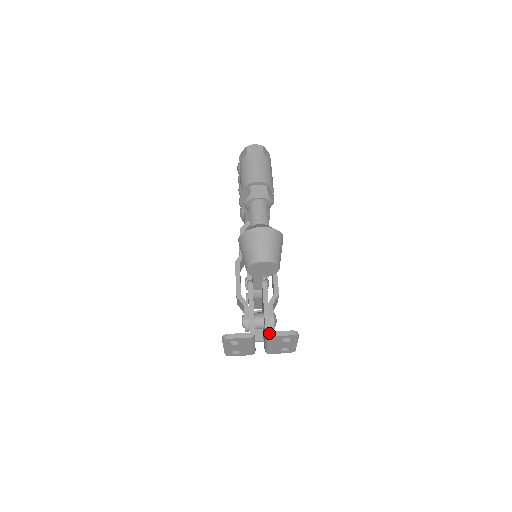
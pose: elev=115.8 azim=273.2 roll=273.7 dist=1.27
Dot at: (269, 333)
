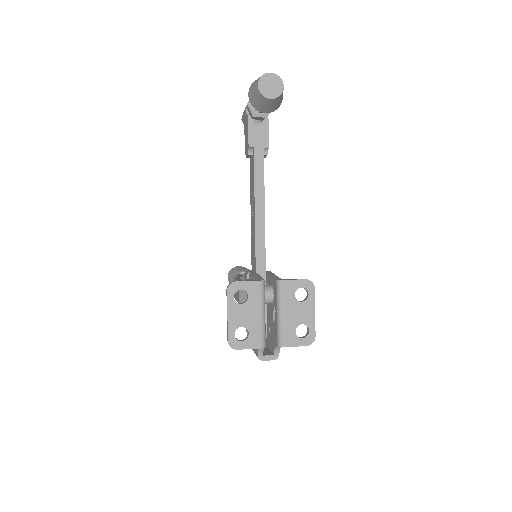
Dot at: (280, 279)
